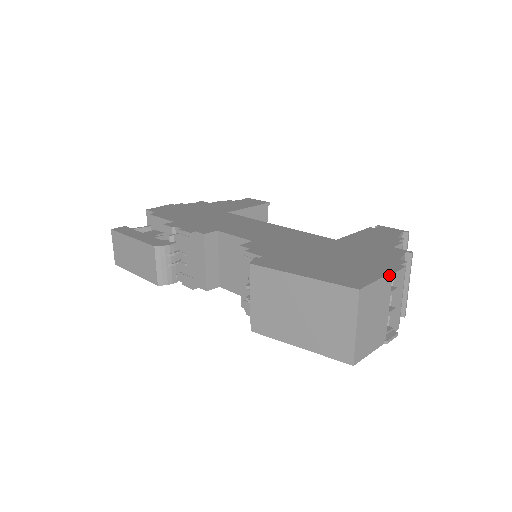
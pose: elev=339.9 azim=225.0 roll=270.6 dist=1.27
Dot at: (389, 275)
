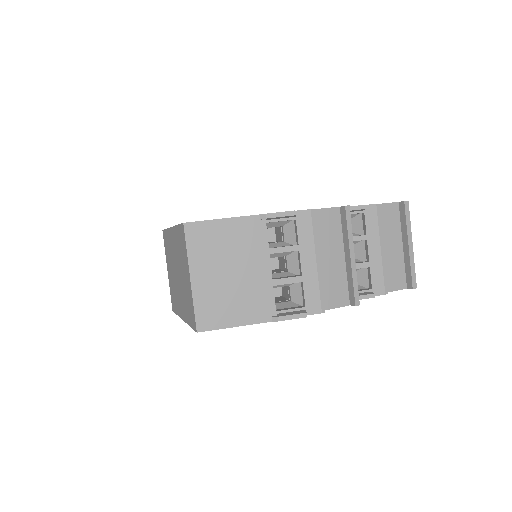
Dot at: (257, 217)
